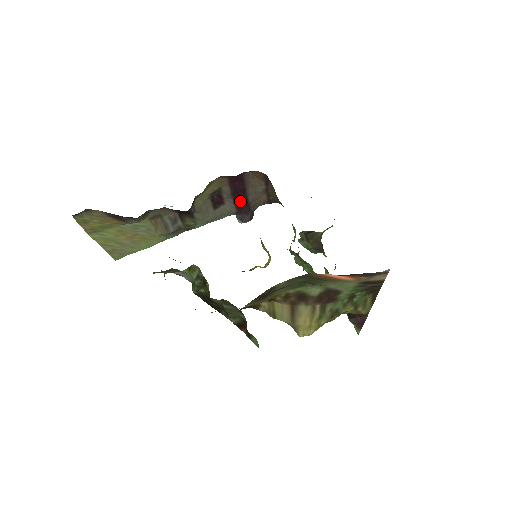
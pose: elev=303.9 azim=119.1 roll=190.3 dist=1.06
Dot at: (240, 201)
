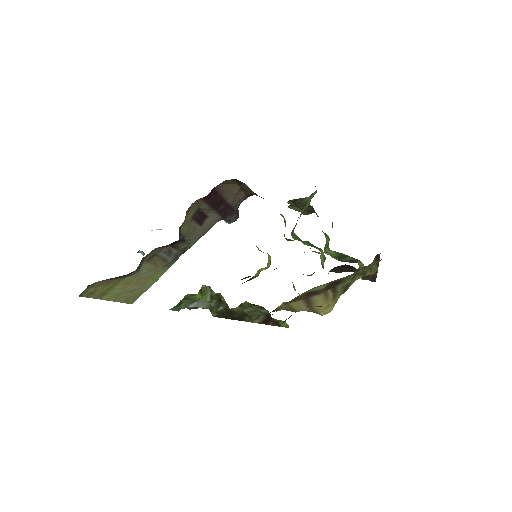
Dot at: (221, 208)
